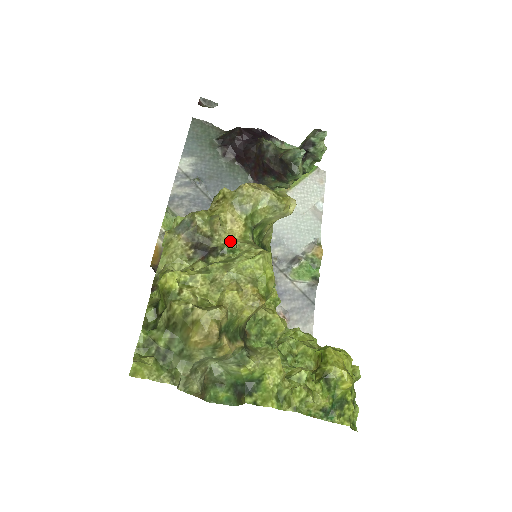
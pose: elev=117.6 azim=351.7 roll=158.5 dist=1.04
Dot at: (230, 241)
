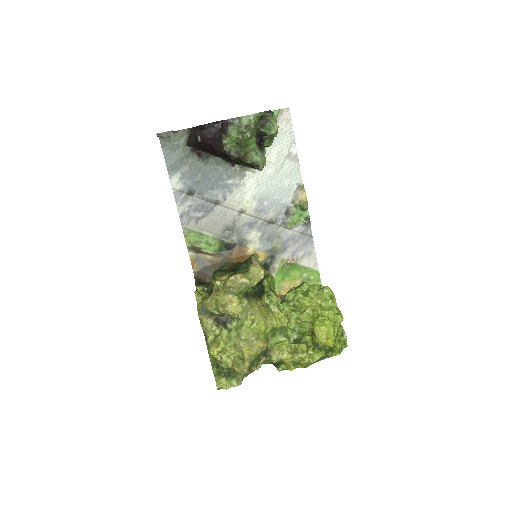
Dot at: (234, 317)
